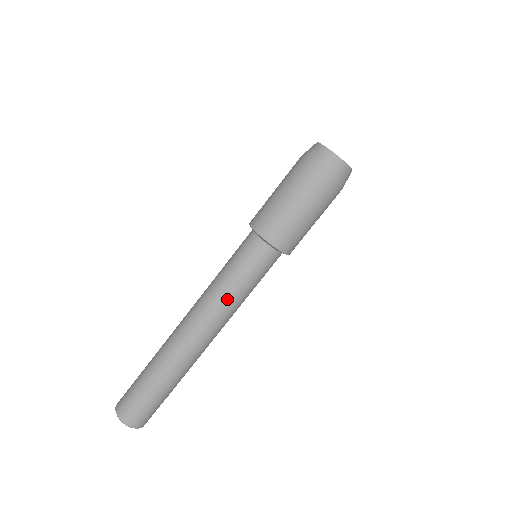
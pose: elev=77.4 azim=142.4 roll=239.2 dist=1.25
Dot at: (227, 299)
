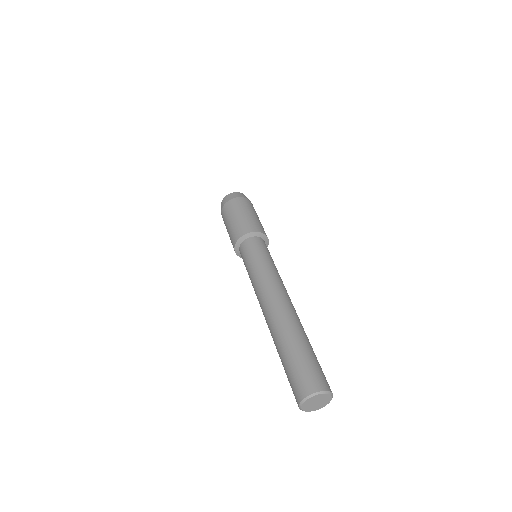
Dot at: (257, 276)
